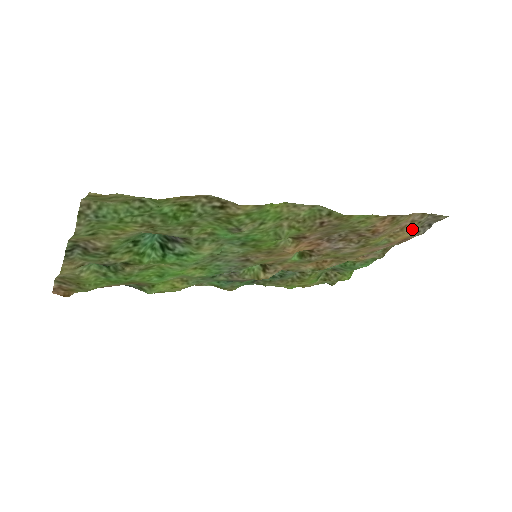
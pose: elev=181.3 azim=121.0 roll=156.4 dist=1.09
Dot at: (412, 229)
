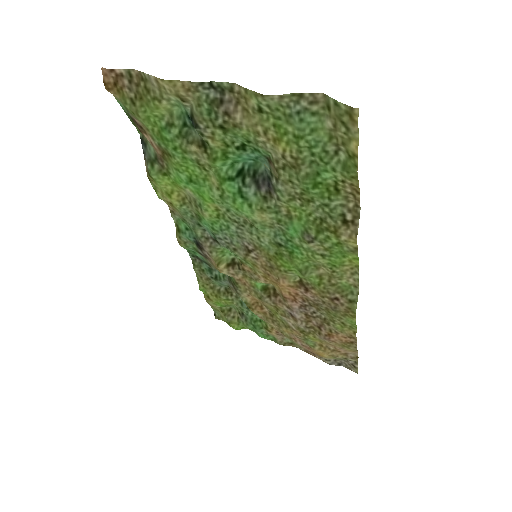
Dot at: (335, 356)
